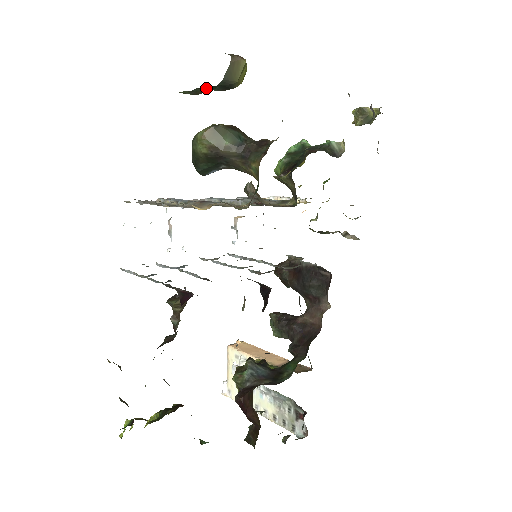
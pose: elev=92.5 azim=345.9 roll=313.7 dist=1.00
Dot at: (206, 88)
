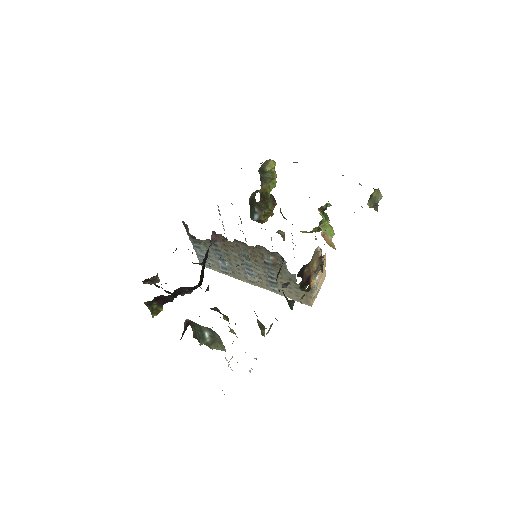
Dot at: (261, 179)
